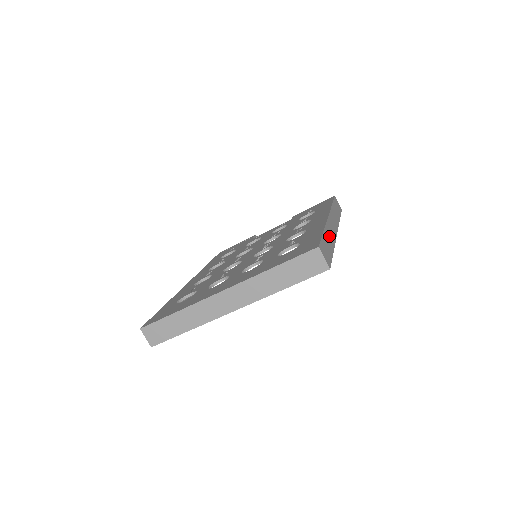
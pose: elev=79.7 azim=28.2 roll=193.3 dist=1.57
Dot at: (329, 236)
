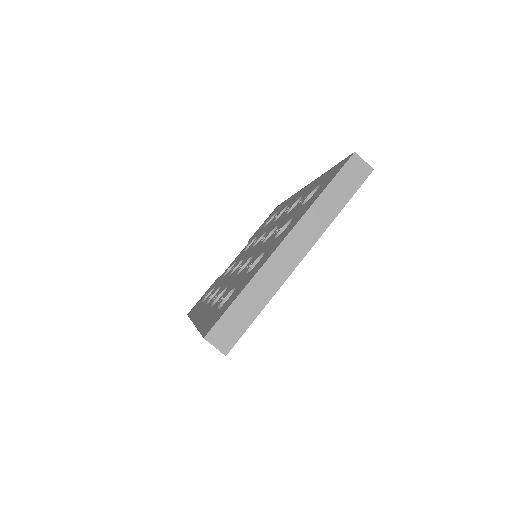
Dot at: occluded
